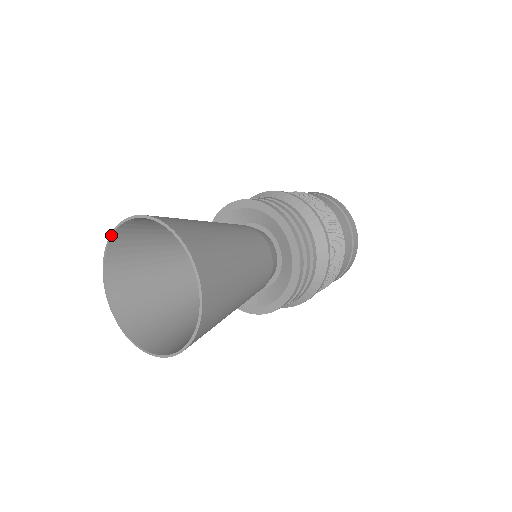
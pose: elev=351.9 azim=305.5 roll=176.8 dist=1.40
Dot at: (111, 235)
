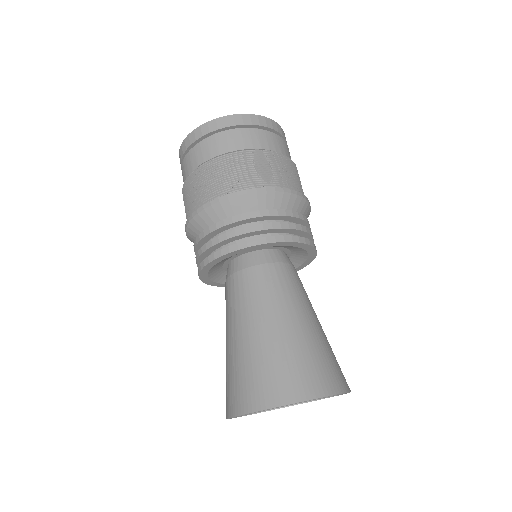
Dot at: occluded
